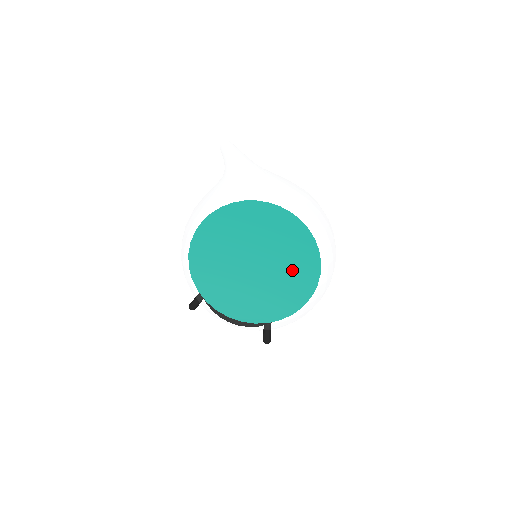
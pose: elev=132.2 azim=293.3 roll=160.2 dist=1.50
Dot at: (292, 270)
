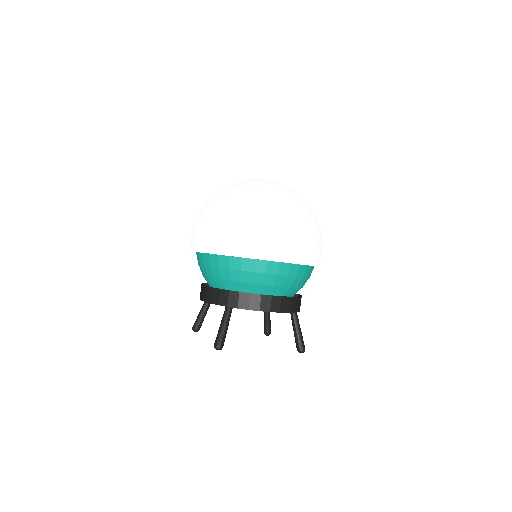
Dot at: (249, 186)
